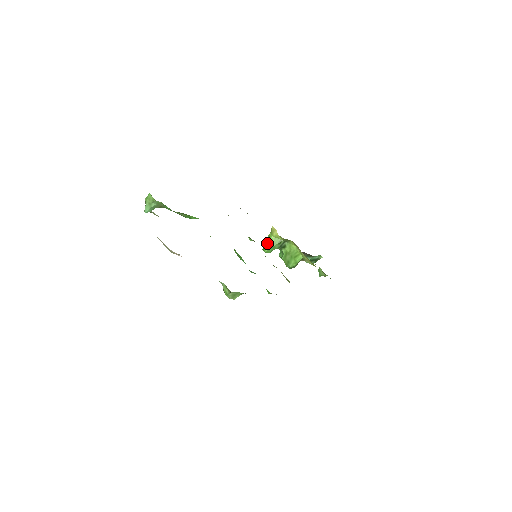
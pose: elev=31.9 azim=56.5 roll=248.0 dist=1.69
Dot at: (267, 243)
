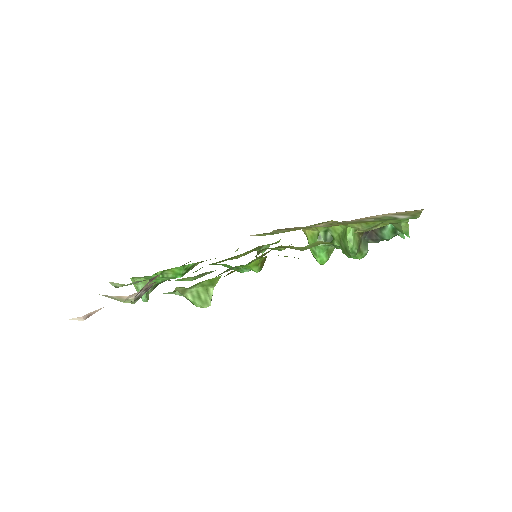
Dot at: (310, 250)
